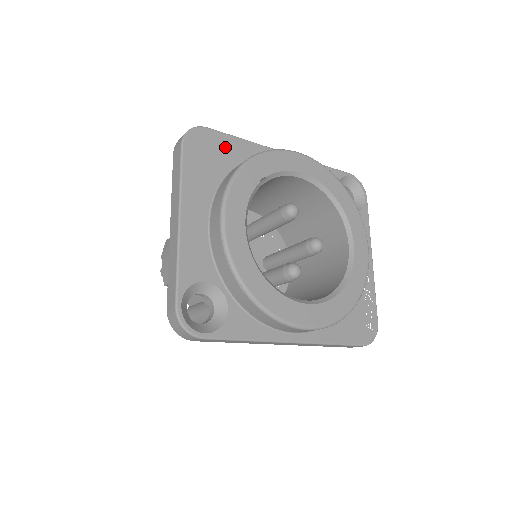
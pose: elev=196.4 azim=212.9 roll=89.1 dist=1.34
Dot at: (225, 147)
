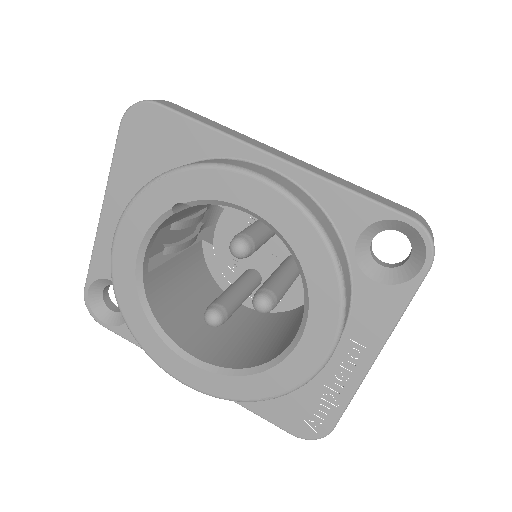
Dot at: (175, 135)
